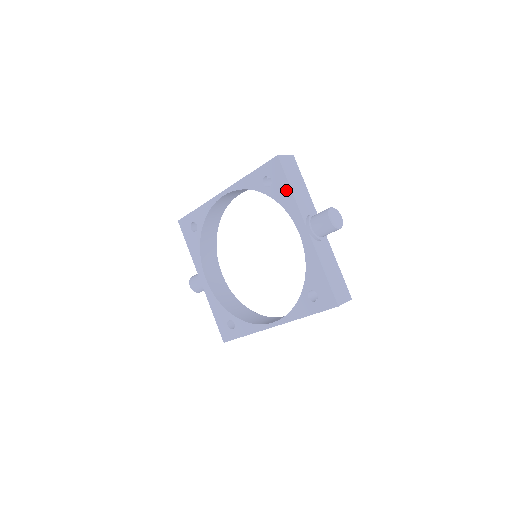
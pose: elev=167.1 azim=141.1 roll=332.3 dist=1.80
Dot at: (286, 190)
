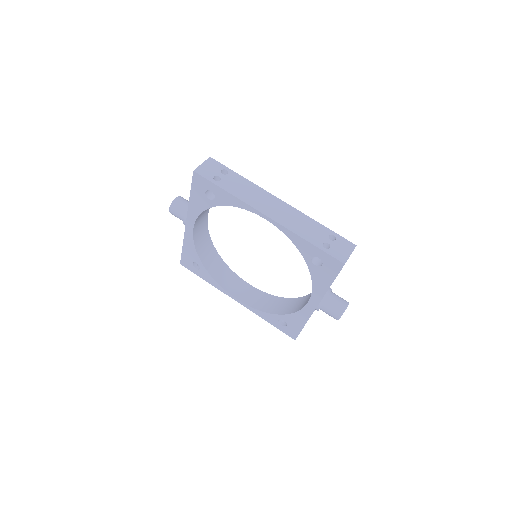
Dot at: (326, 282)
